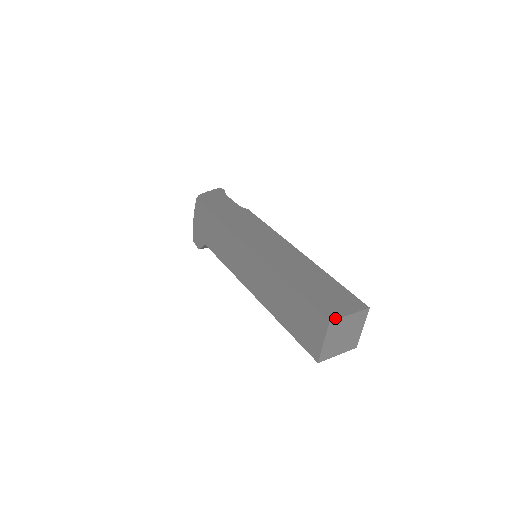
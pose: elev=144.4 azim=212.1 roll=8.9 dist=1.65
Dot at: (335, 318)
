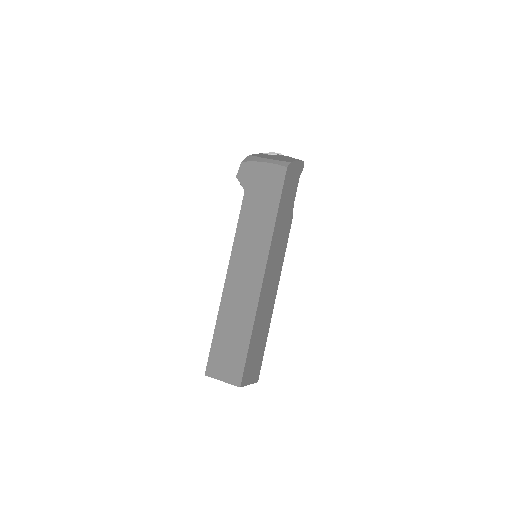
Dot at: occluded
